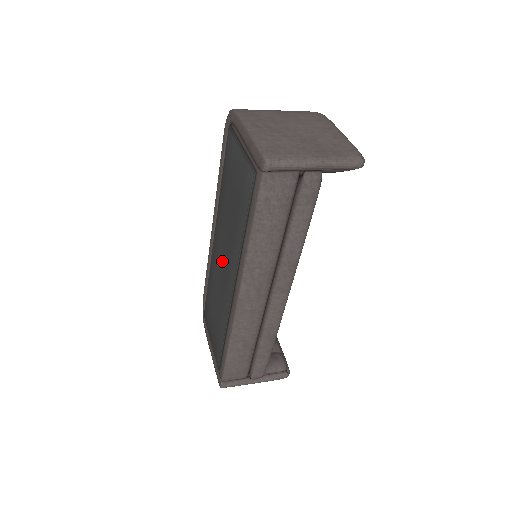
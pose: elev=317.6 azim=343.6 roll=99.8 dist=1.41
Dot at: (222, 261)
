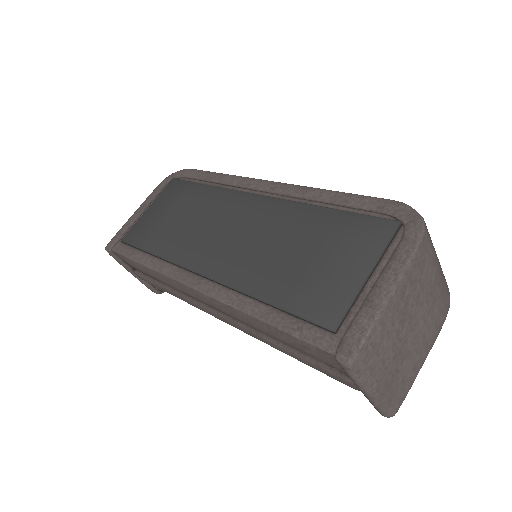
Dot at: (231, 231)
